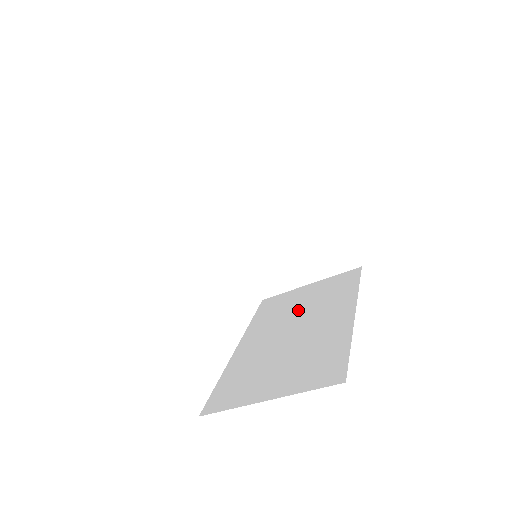
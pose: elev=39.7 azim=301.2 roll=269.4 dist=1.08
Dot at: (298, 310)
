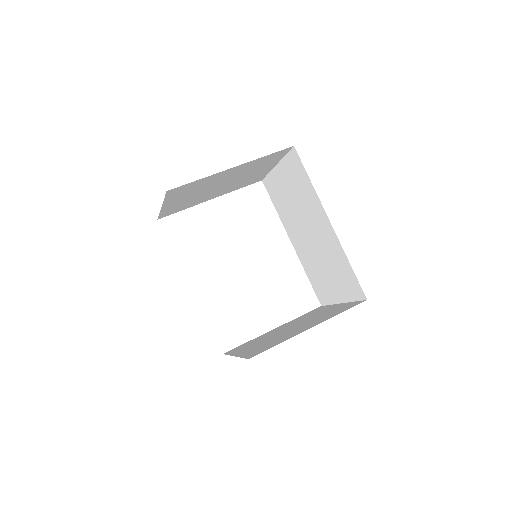
Dot at: (295, 207)
